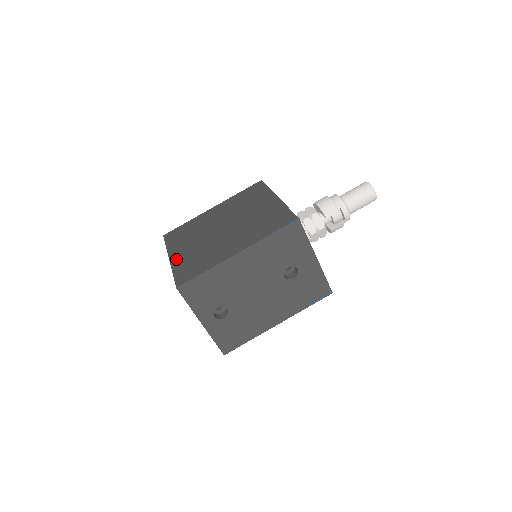
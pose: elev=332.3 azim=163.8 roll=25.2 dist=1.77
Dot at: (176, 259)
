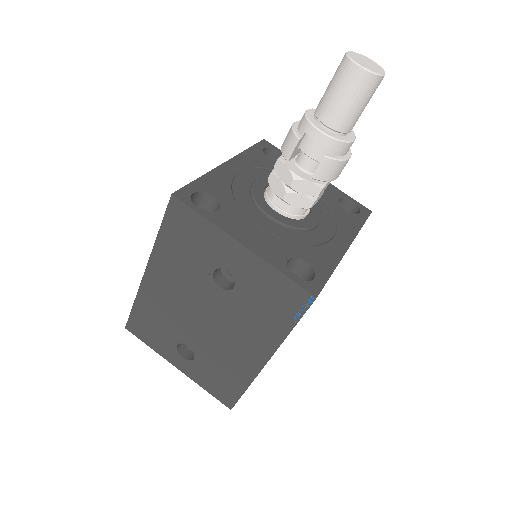
Dot at: occluded
